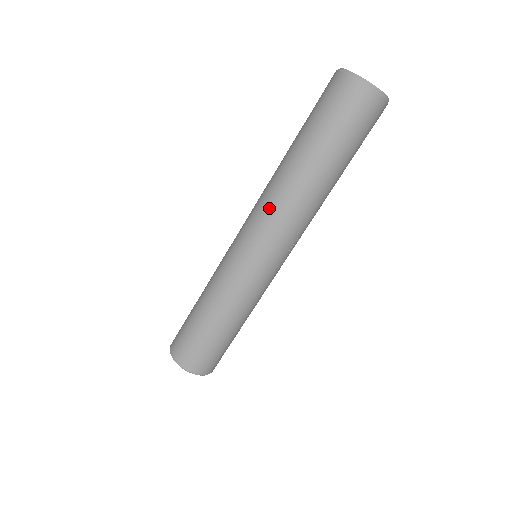
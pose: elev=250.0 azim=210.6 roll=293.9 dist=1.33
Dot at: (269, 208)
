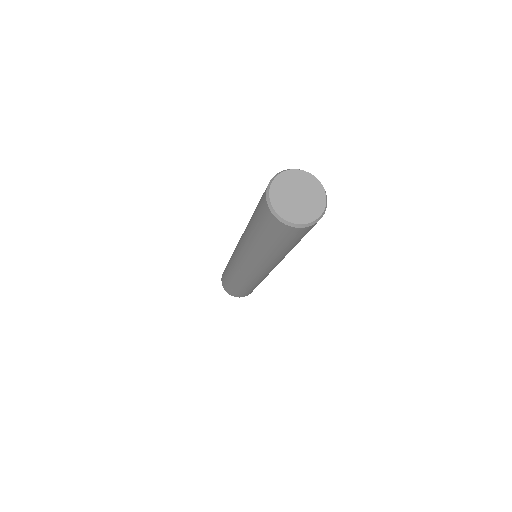
Dot at: (268, 267)
